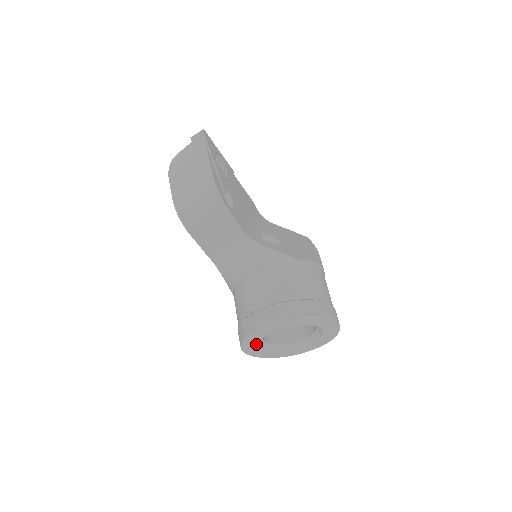
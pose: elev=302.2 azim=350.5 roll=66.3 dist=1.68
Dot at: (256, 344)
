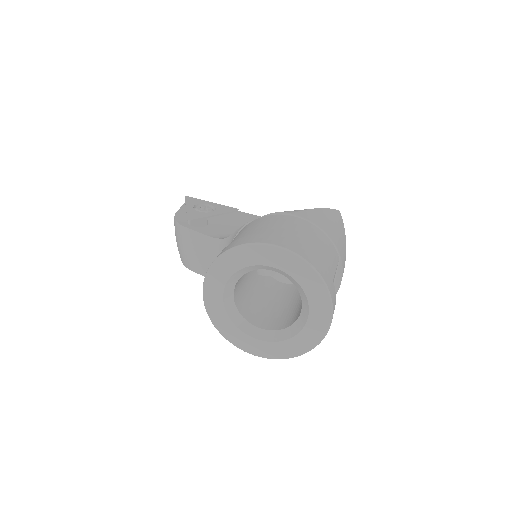
Dot at: (241, 332)
